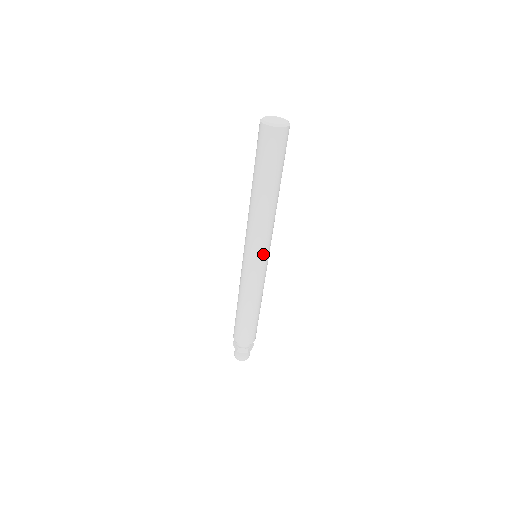
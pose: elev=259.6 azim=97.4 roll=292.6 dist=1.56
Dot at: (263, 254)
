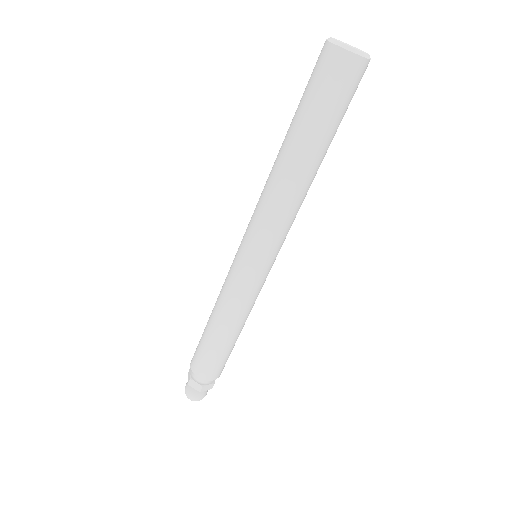
Dot at: (264, 254)
